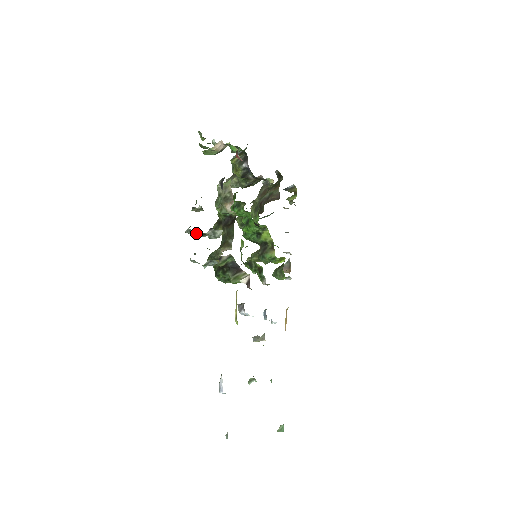
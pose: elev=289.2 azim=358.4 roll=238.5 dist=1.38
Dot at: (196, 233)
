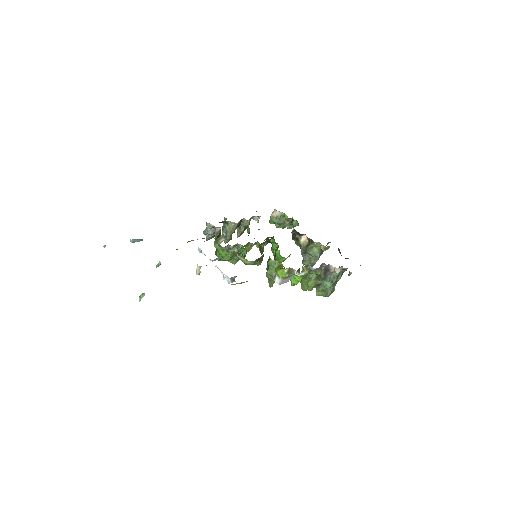
Dot at: occluded
